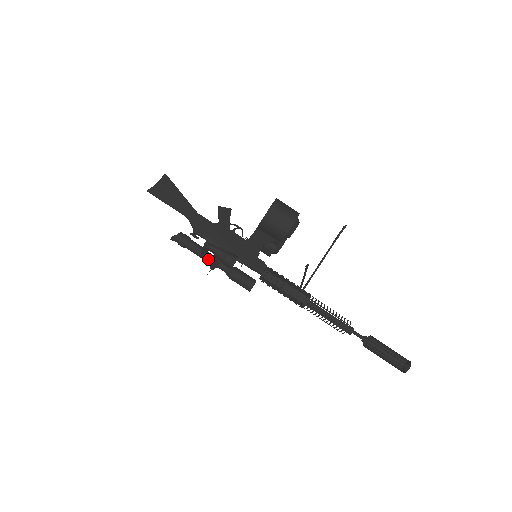
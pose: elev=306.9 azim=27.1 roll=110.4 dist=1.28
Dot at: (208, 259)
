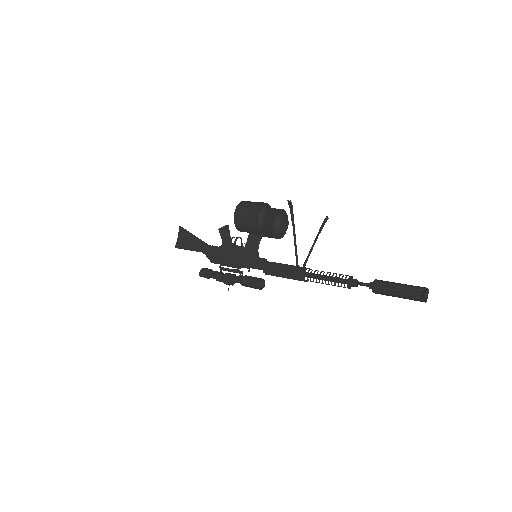
Dot at: occluded
